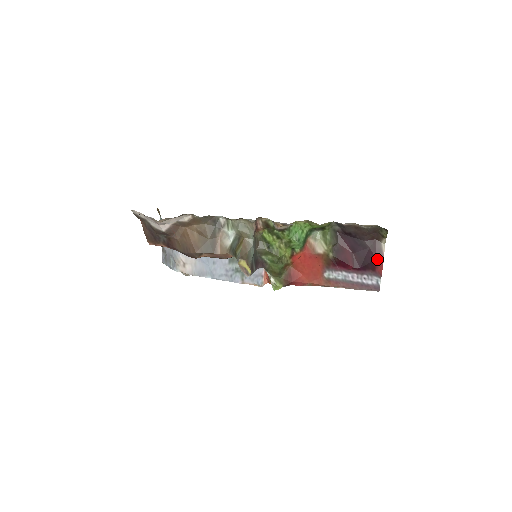
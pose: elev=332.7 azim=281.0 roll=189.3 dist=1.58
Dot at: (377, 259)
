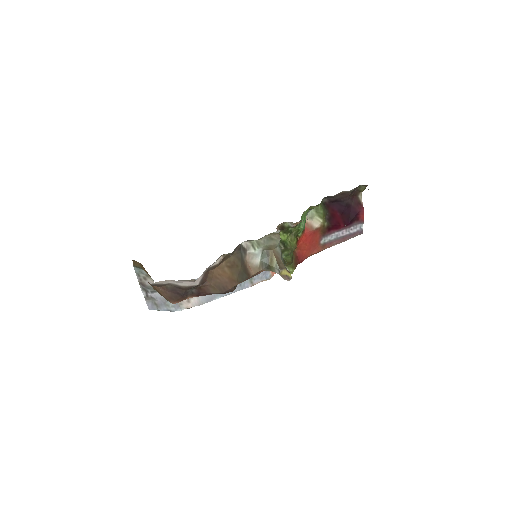
Dot at: (360, 211)
